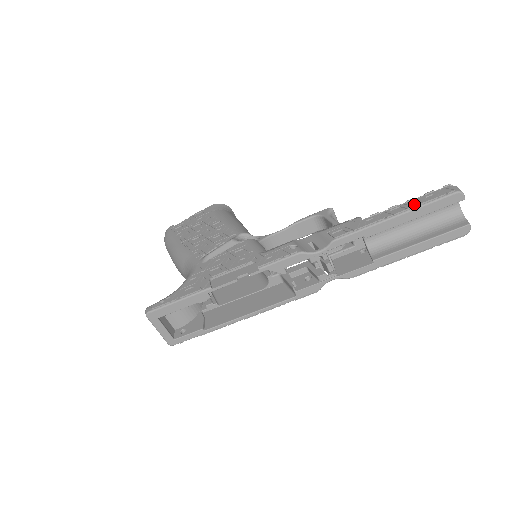
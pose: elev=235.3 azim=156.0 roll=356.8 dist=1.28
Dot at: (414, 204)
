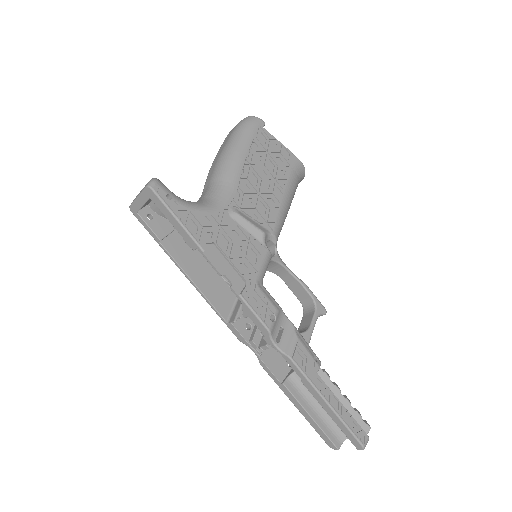
Dot at: (344, 416)
